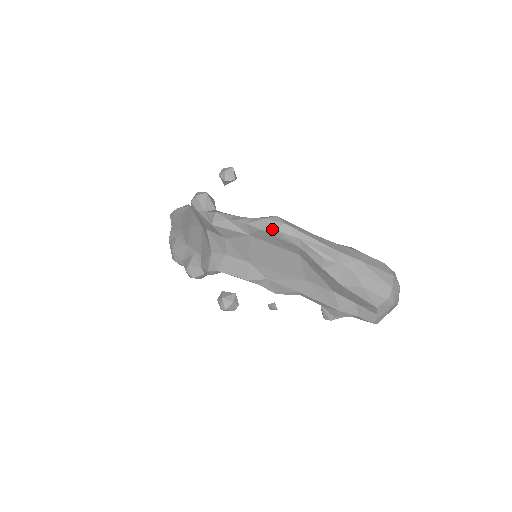
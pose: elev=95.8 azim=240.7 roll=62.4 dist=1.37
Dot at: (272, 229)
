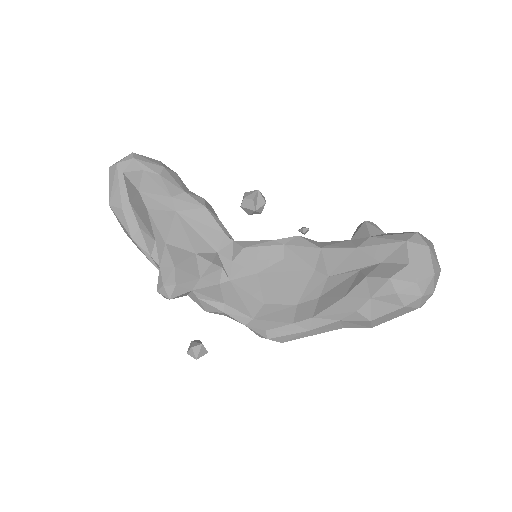
Dot at: occluded
